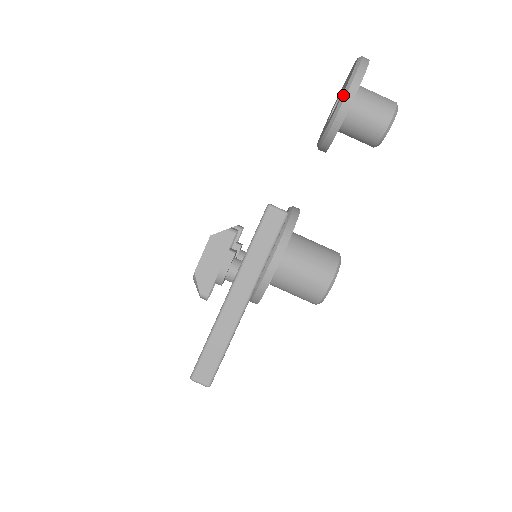
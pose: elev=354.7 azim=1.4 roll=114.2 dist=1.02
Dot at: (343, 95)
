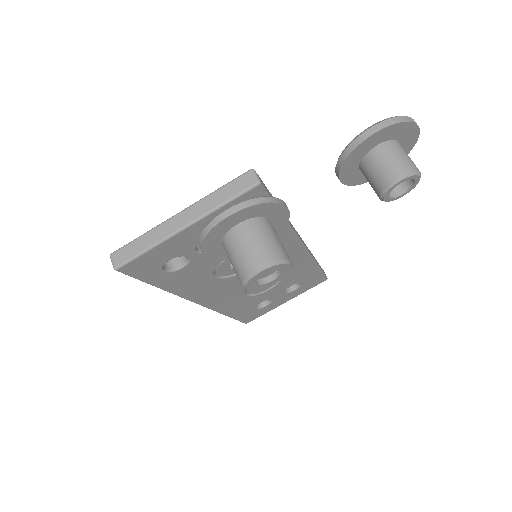
Dot at: (367, 128)
